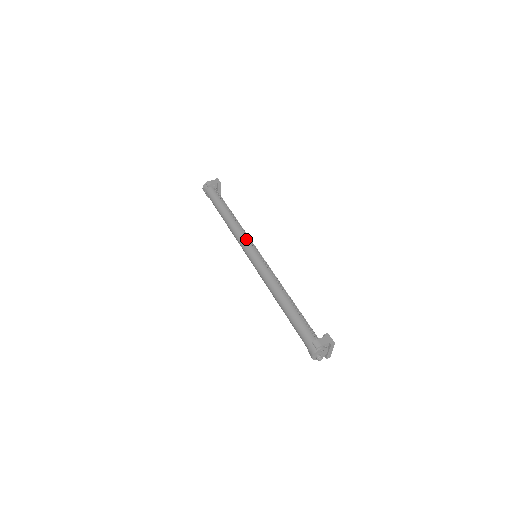
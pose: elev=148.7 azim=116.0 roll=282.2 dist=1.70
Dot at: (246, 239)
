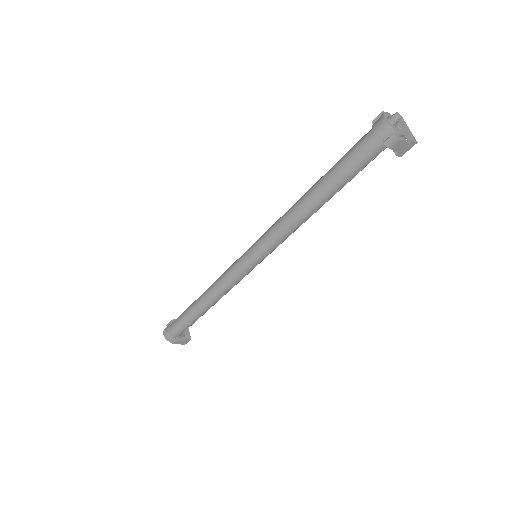
Dot at: occluded
